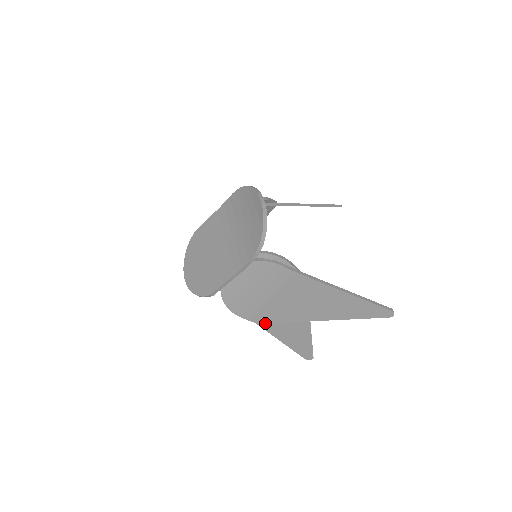
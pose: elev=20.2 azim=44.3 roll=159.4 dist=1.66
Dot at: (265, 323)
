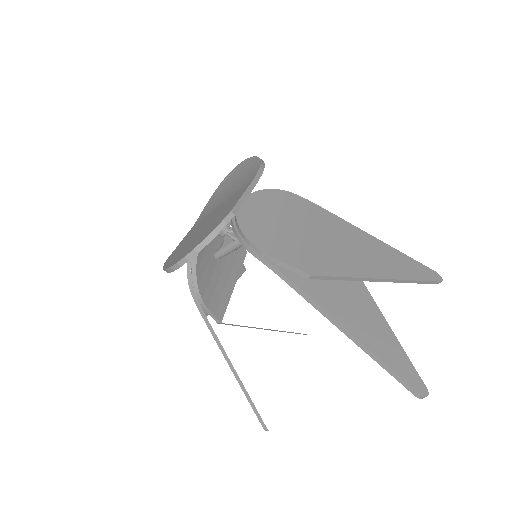
Dot at: (319, 276)
